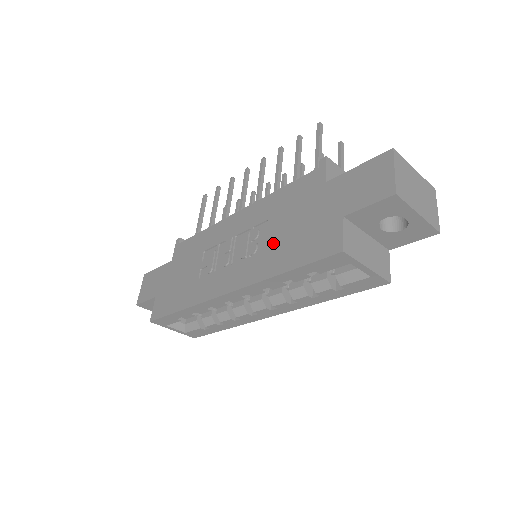
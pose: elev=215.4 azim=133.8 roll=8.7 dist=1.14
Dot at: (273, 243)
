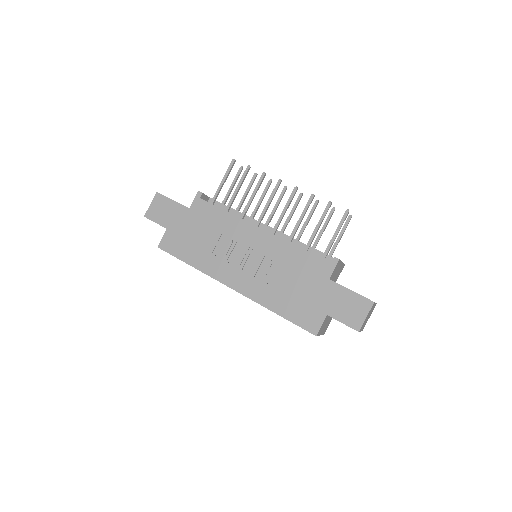
Dot at: (278, 286)
